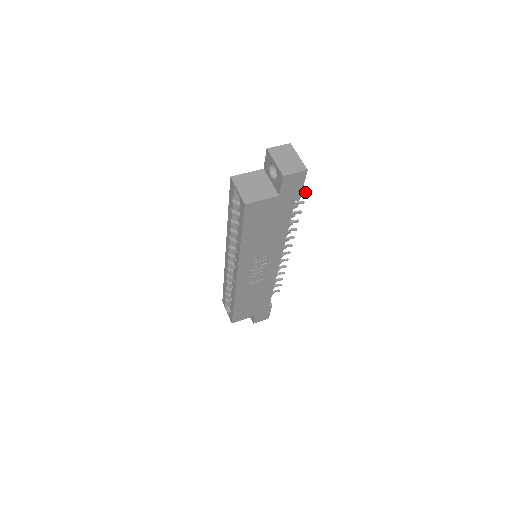
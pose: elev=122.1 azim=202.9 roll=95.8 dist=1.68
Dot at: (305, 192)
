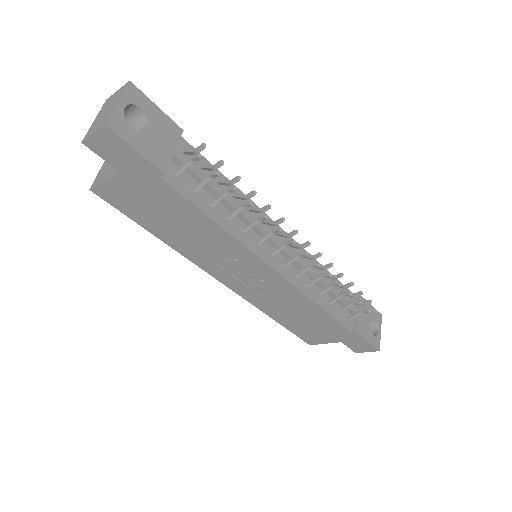
Dot at: (196, 157)
